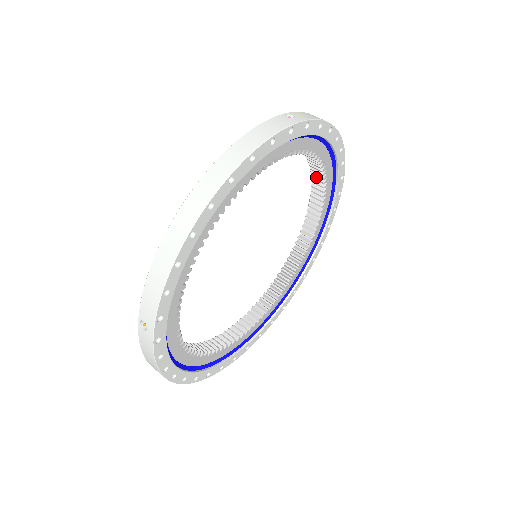
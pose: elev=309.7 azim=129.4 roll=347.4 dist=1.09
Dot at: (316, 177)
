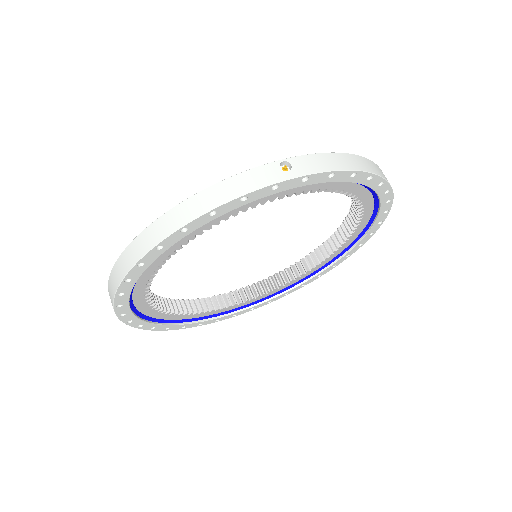
Dot at: occluded
